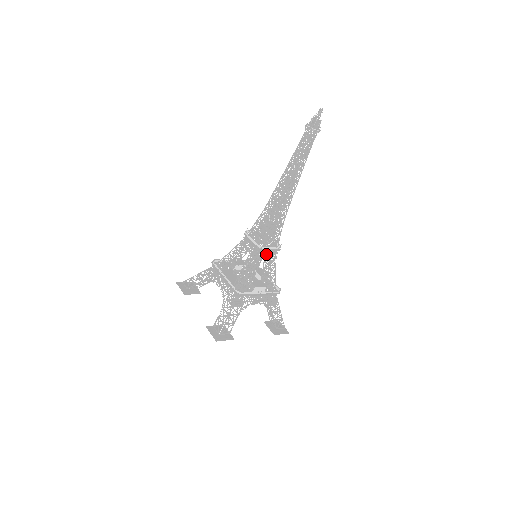
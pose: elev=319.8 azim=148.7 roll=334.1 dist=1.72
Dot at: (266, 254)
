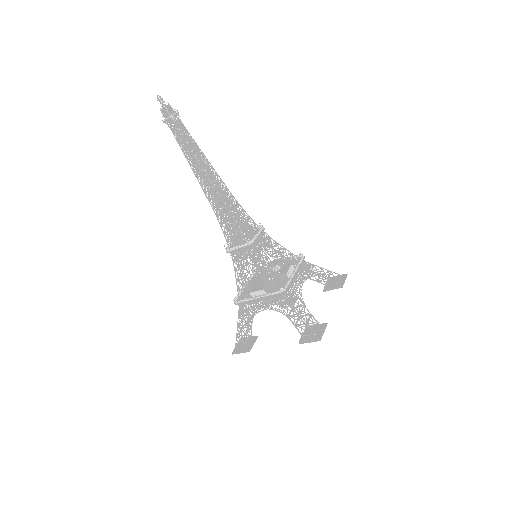
Dot at: occluded
